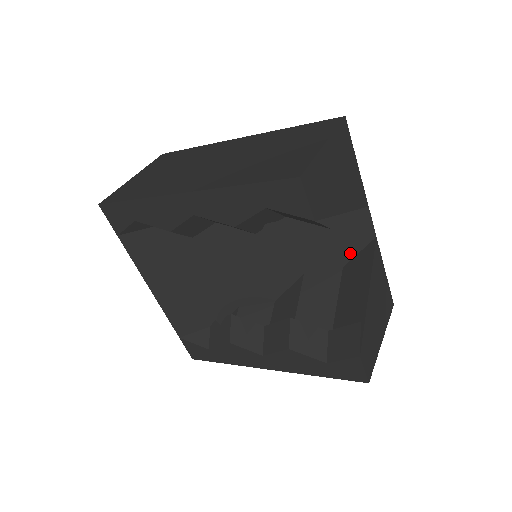
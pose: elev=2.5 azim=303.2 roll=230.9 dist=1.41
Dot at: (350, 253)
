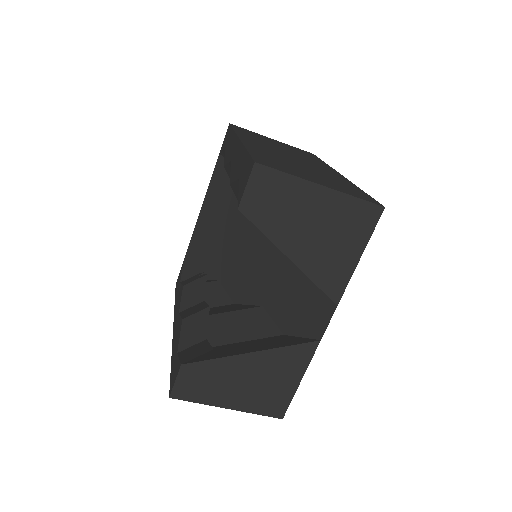
Dot at: (297, 329)
